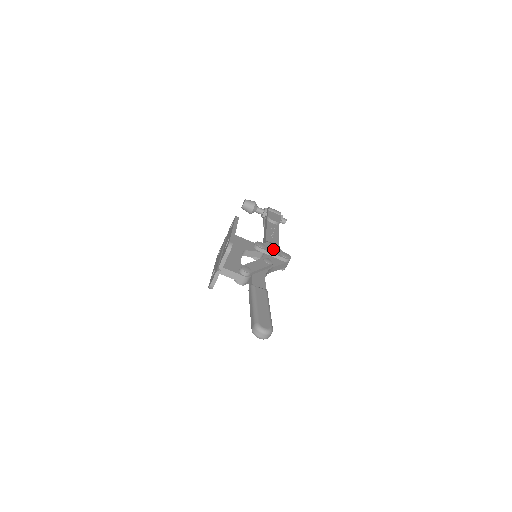
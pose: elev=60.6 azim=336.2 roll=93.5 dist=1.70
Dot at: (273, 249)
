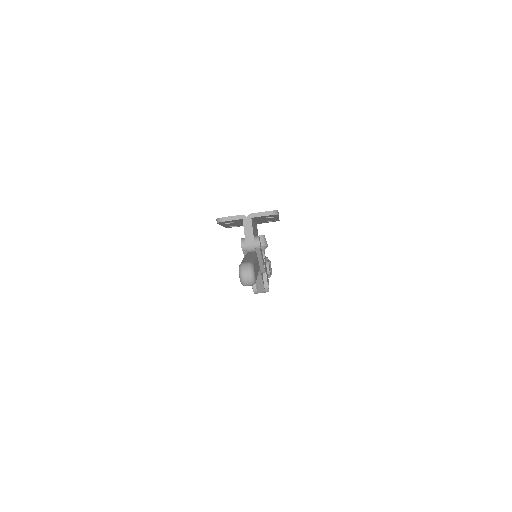
Dot at: occluded
